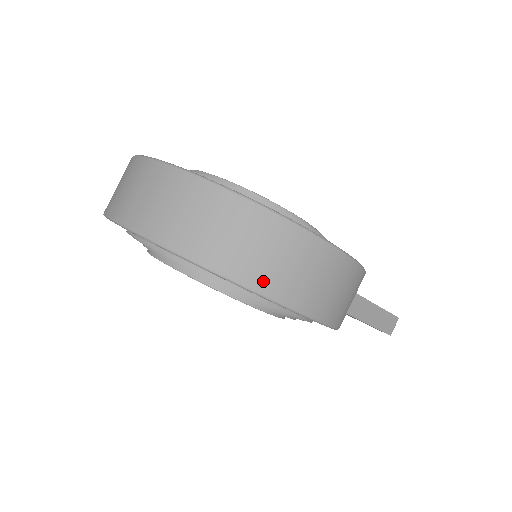
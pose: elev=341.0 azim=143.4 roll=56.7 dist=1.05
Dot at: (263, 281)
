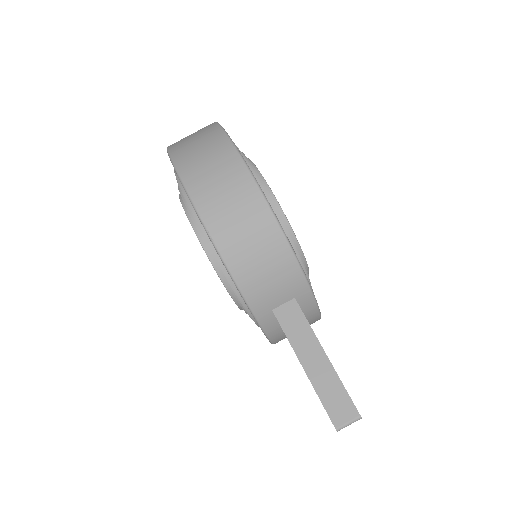
Dot at: (182, 159)
